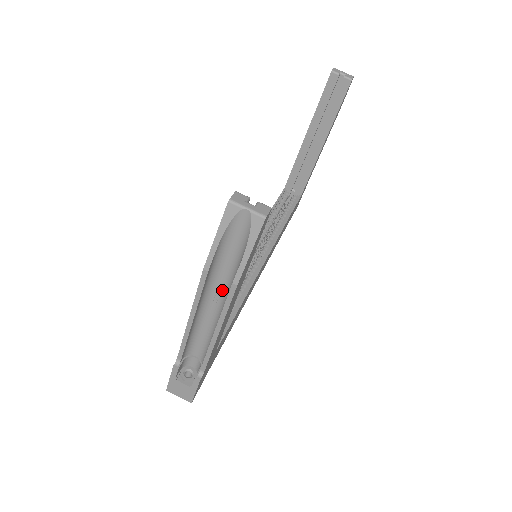
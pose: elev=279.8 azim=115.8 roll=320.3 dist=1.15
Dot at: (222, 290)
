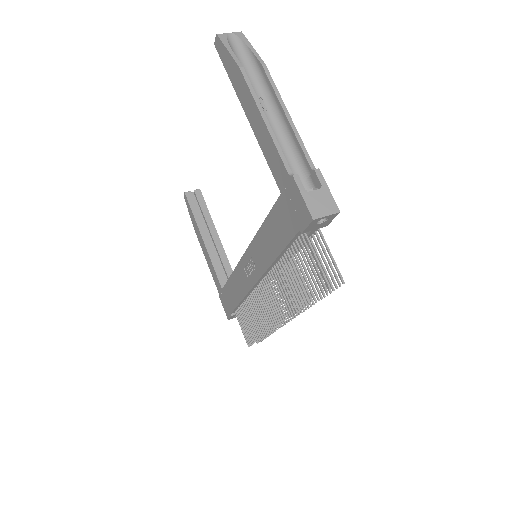
Dot at: (261, 96)
